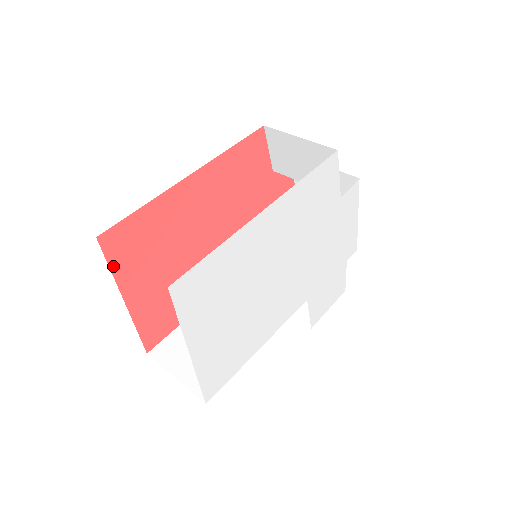
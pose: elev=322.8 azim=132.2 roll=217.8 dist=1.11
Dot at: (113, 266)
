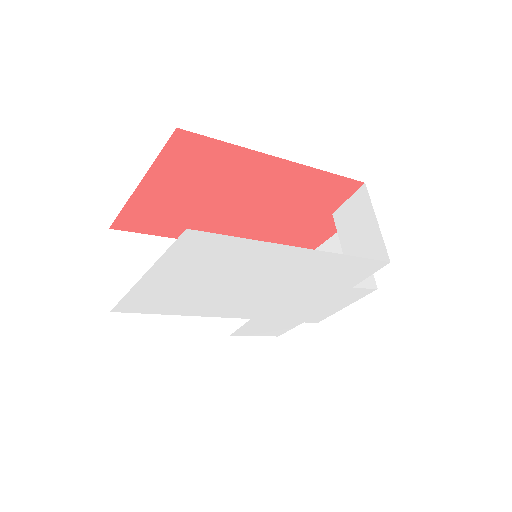
Dot at: (162, 156)
